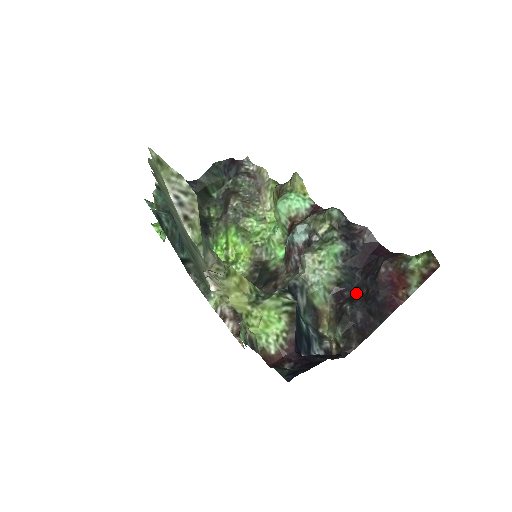
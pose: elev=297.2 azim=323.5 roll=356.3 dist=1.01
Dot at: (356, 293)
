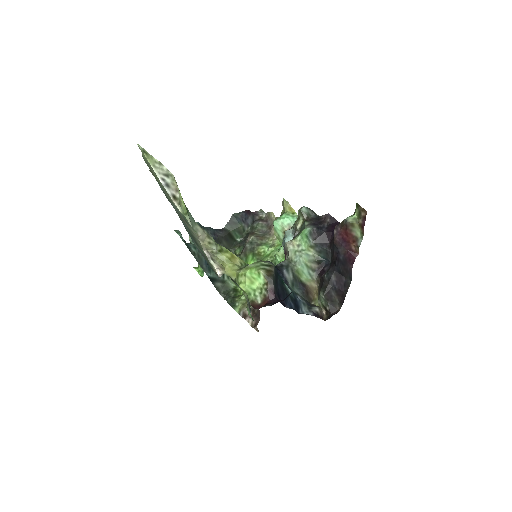
Dot at: (331, 264)
